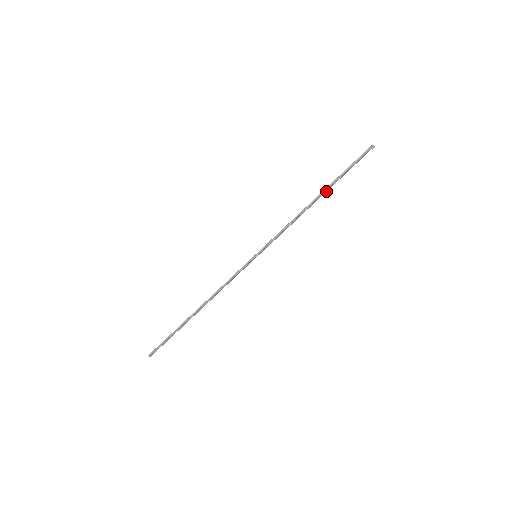
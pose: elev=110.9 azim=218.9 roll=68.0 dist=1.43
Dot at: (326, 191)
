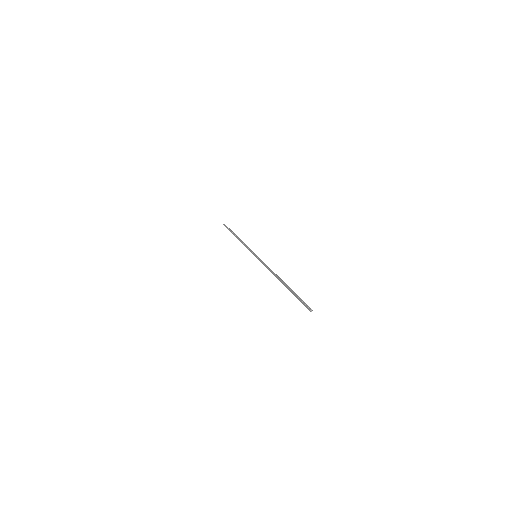
Dot at: (286, 285)
